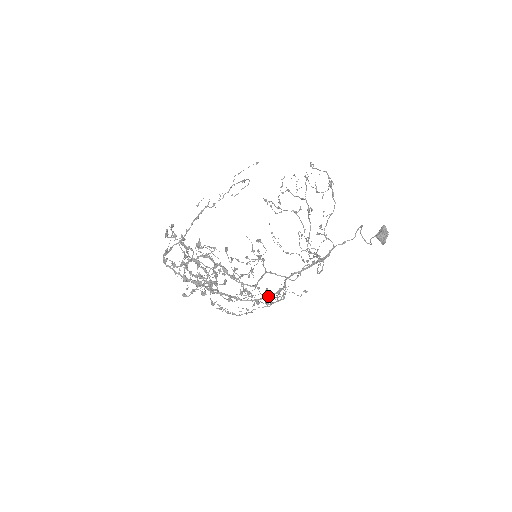
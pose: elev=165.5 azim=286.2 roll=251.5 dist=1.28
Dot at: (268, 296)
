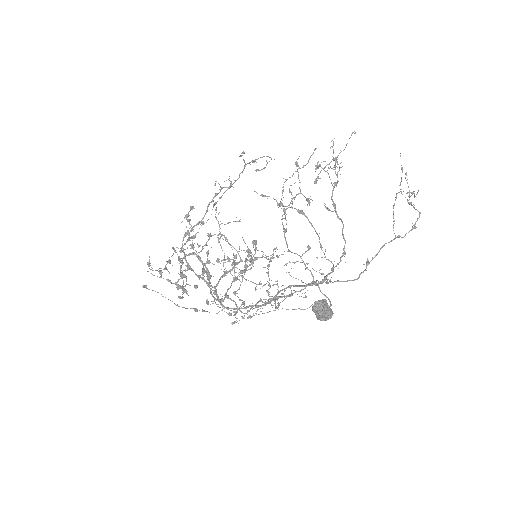
Dot at: occluded
